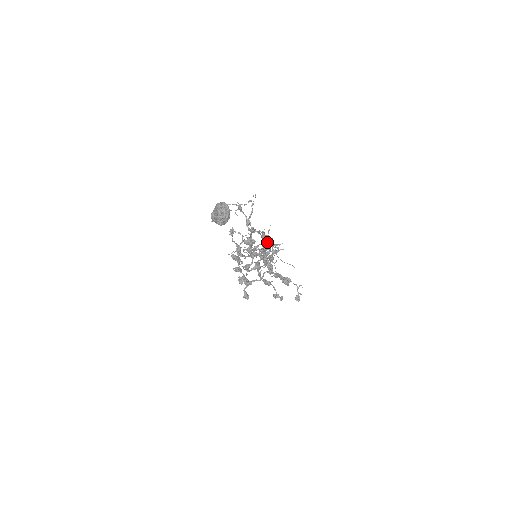
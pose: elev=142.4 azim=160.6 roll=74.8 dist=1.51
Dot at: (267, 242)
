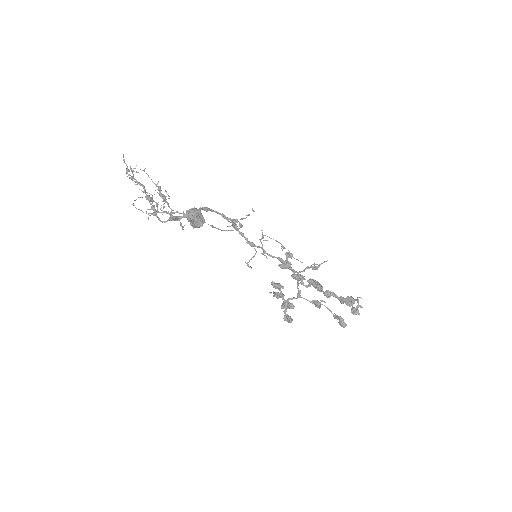
Dot at: (201, 208)
